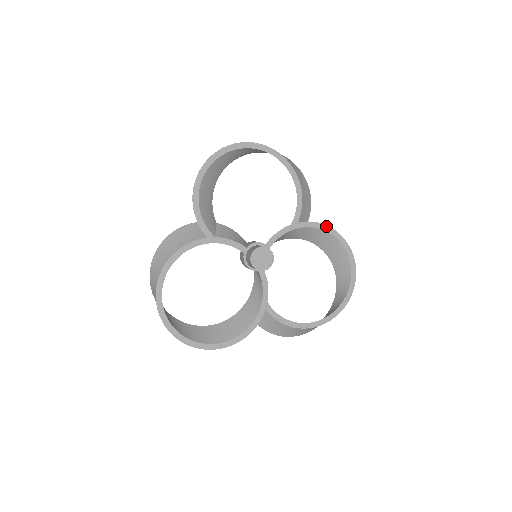
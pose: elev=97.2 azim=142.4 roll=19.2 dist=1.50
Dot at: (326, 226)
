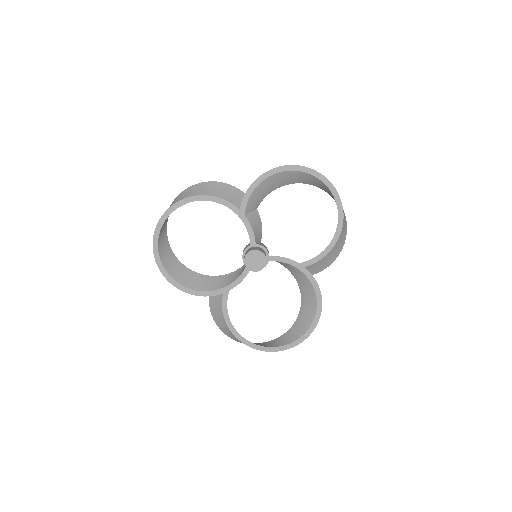
Dot at: (319, 290)
